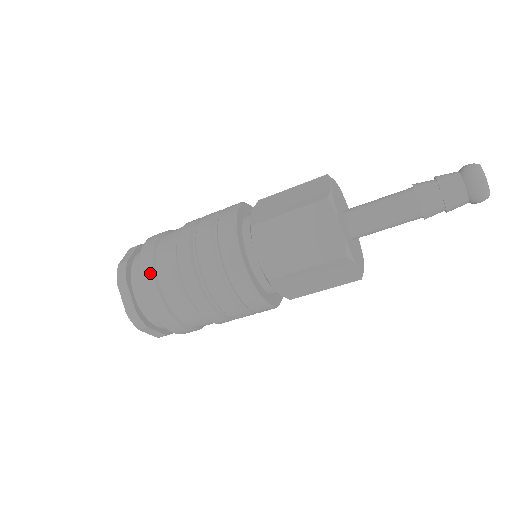
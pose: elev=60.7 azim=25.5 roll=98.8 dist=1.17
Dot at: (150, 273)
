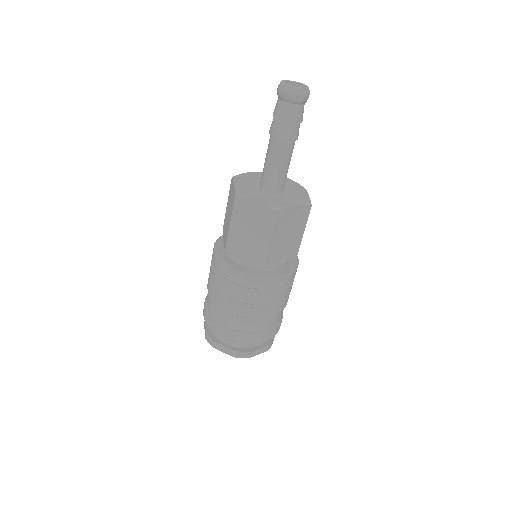
Dot at: (217, 326)
